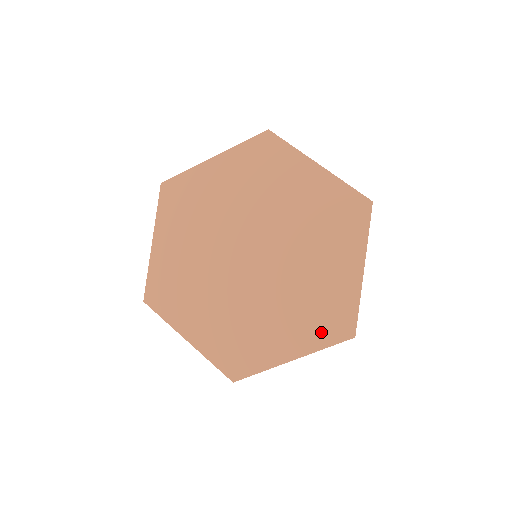
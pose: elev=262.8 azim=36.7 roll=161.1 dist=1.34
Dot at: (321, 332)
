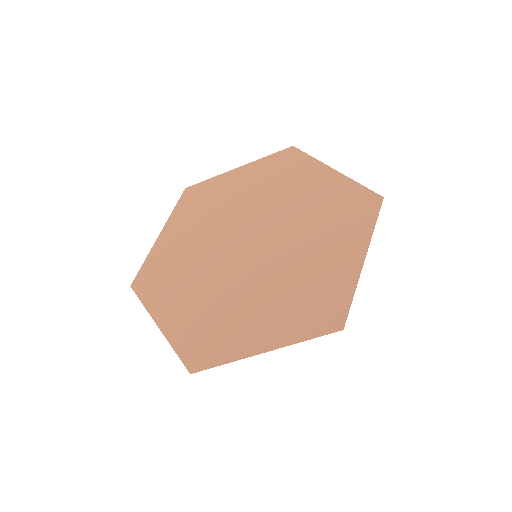
Dot at: (304, 322)
